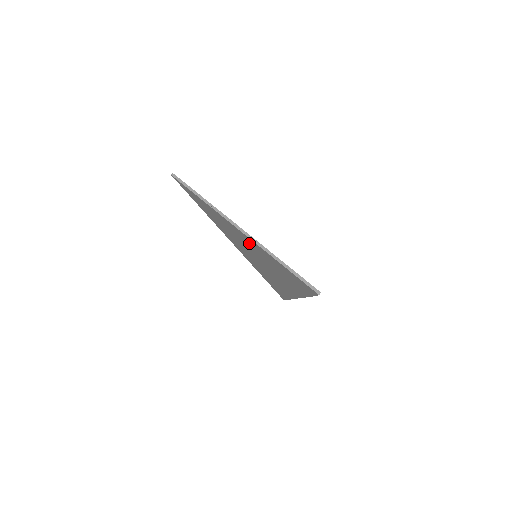
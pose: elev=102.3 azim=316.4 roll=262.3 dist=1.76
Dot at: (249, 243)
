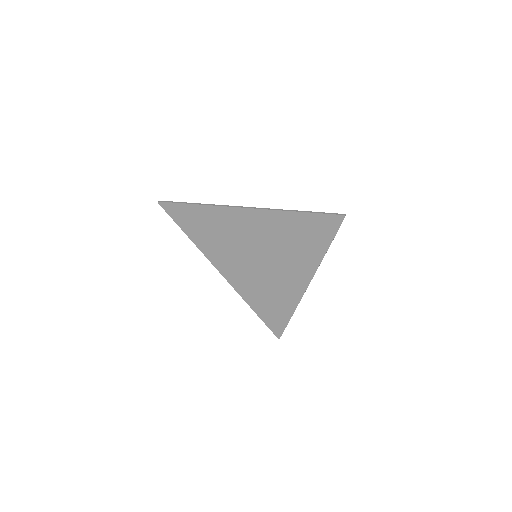
Dot at: (254, 225)
